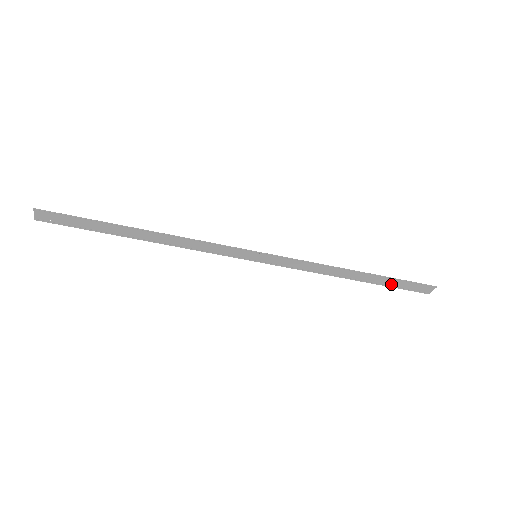
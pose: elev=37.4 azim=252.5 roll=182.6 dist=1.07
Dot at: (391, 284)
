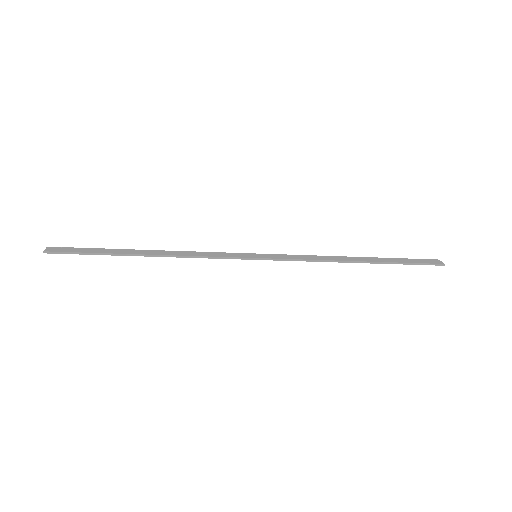
Dot at: (397, 259)
